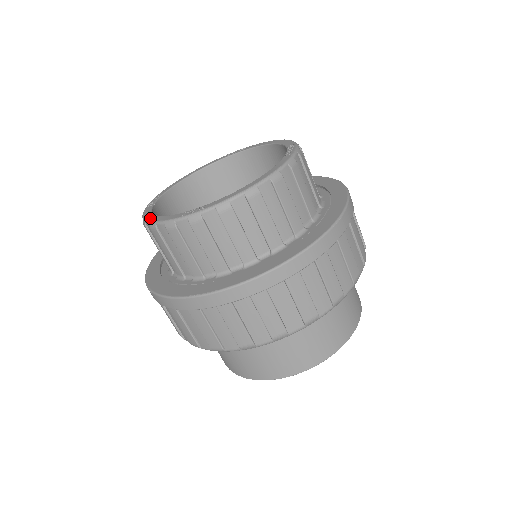
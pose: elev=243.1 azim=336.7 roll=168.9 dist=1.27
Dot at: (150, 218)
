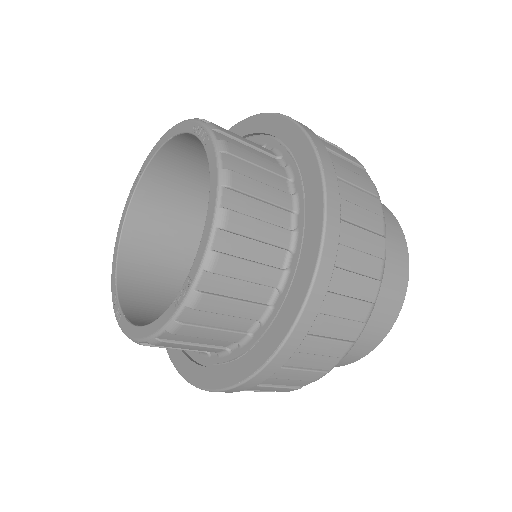
Dot at: (140, 335)
